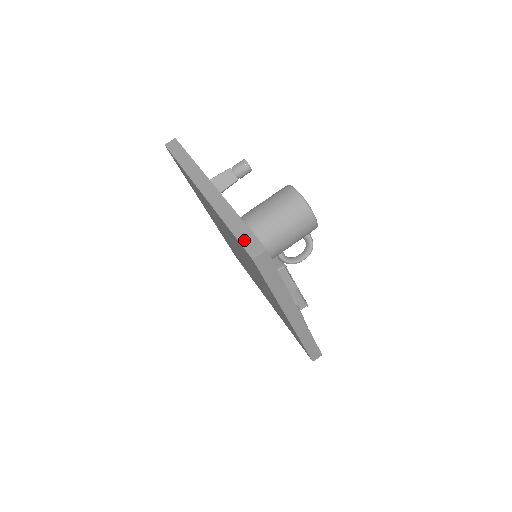
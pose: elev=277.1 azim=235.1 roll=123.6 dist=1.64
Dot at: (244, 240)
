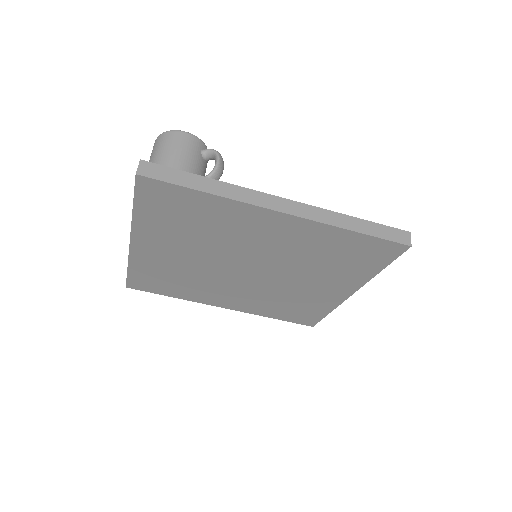
Dot at: occluded
